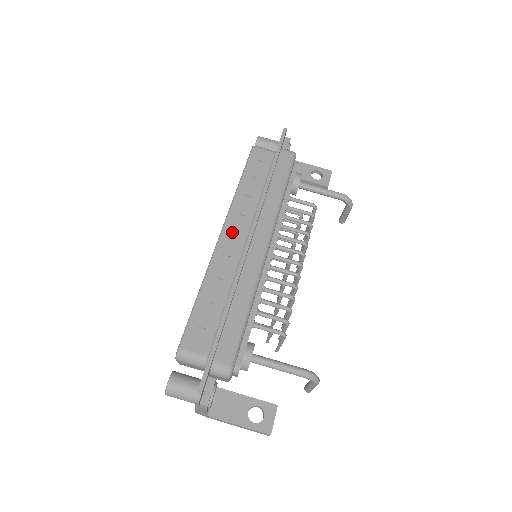
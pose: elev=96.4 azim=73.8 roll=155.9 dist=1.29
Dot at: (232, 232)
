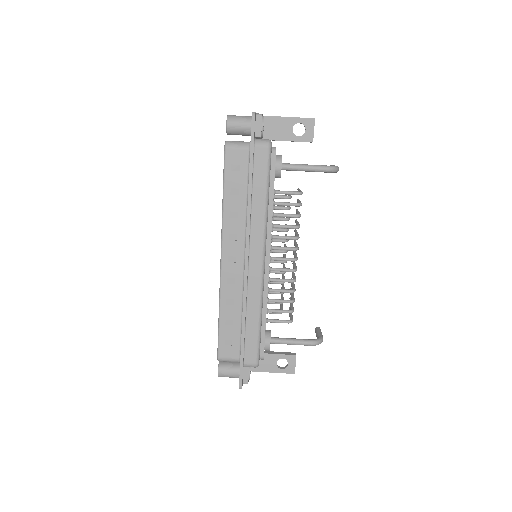
Dot at: (230, 255)
